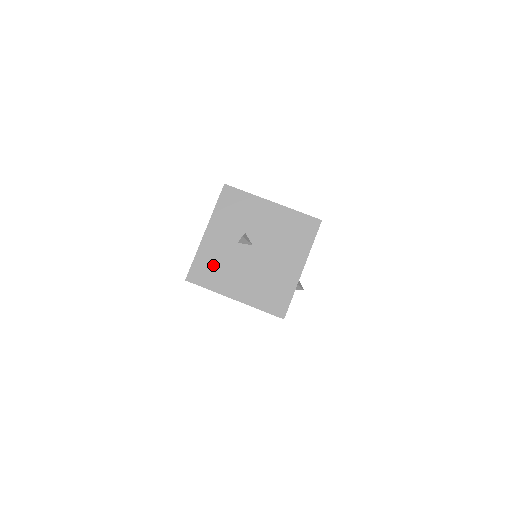
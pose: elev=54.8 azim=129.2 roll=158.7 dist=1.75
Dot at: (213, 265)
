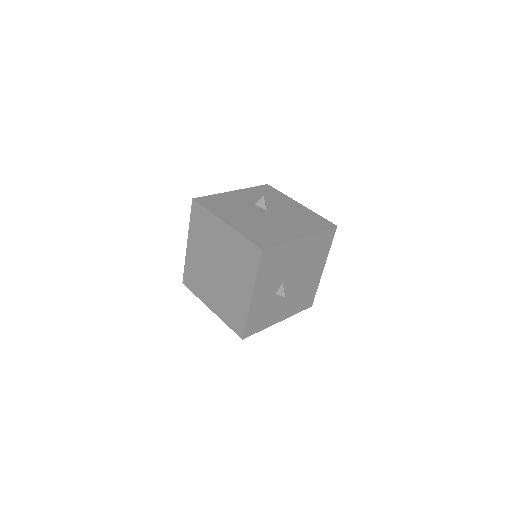
Dot at: (224, 203)
